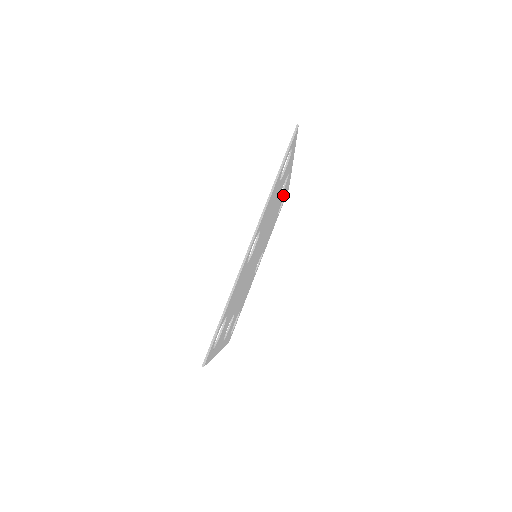
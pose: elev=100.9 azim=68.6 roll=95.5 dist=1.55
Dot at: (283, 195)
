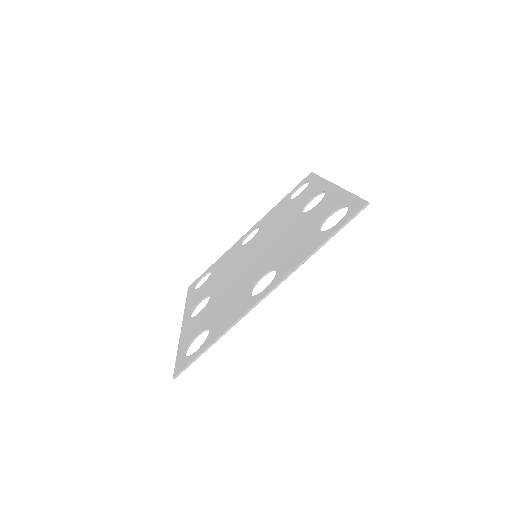
Dot at: occluded
